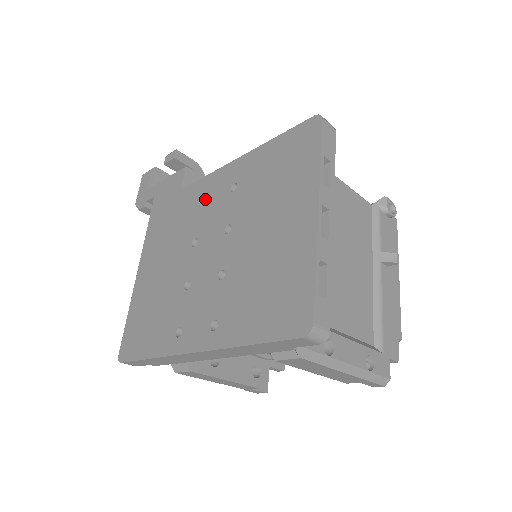
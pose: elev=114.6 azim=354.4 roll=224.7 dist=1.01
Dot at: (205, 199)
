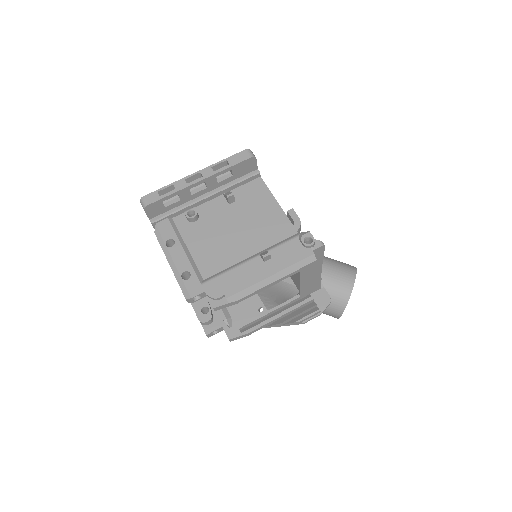
Dot at: occluded
